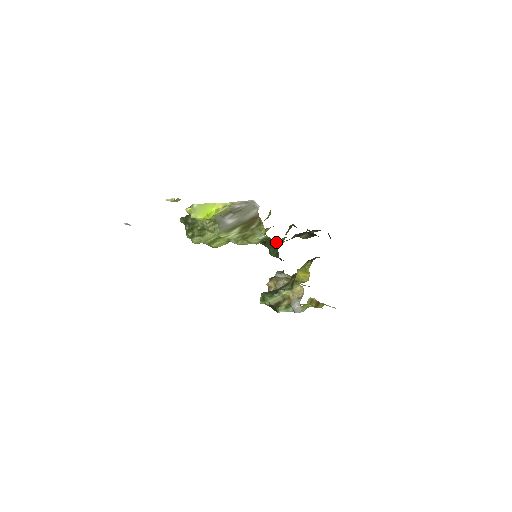
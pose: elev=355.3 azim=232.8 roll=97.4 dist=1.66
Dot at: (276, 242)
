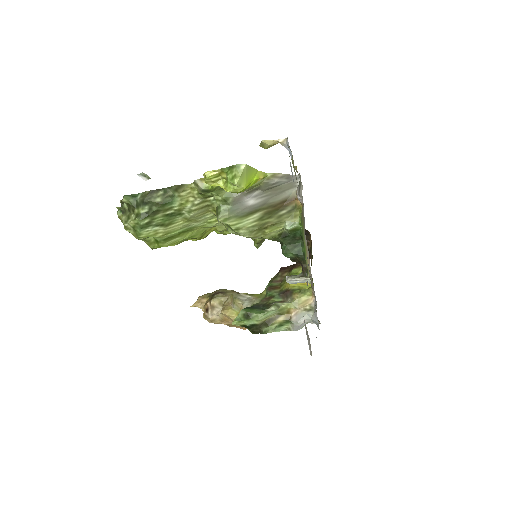
Dot at: (258, 242)
